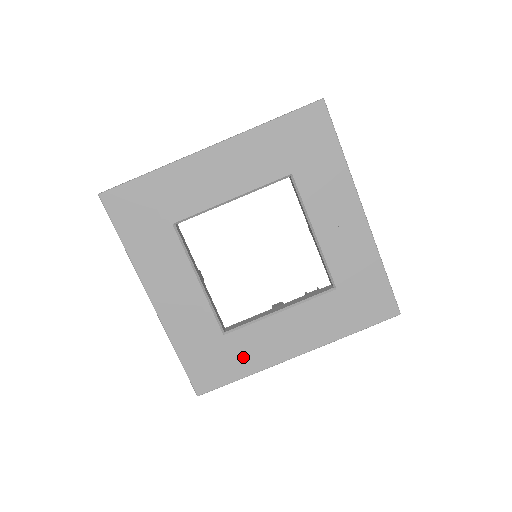
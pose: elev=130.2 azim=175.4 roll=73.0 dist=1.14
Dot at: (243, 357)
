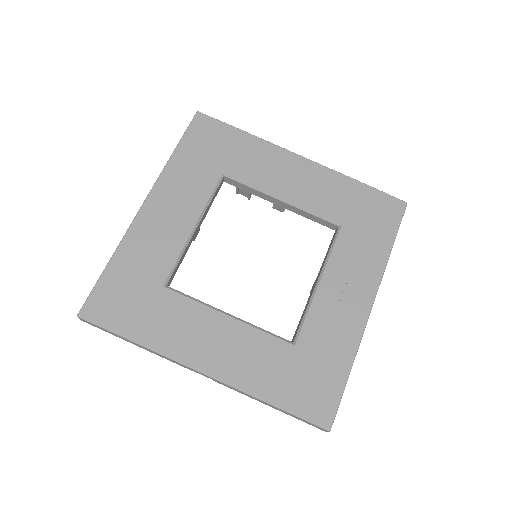
Dot at: (156, 322)
